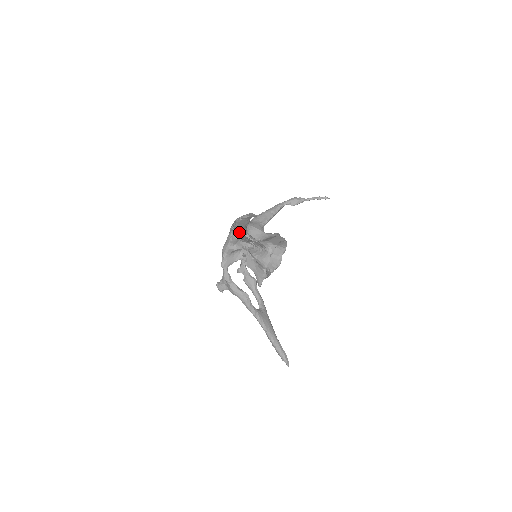
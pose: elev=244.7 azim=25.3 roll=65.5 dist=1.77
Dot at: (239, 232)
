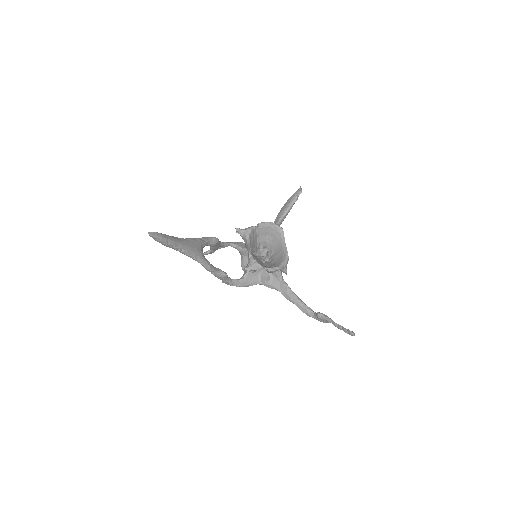
Dot at: (276, 220)
